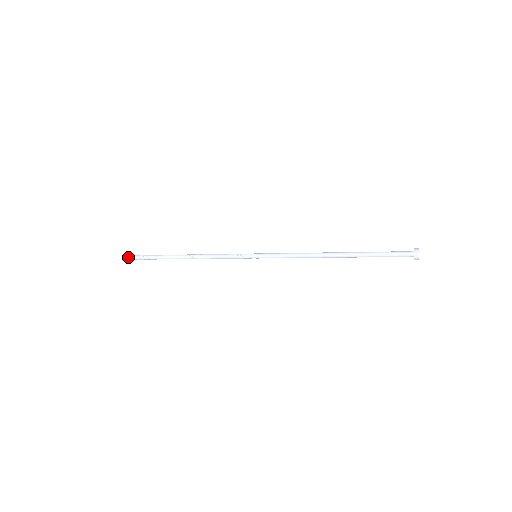
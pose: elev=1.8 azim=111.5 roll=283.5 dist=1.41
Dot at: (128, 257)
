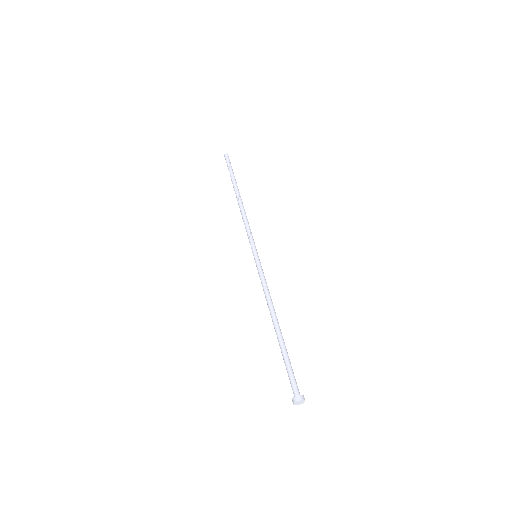
Dot at: (225, 159)
